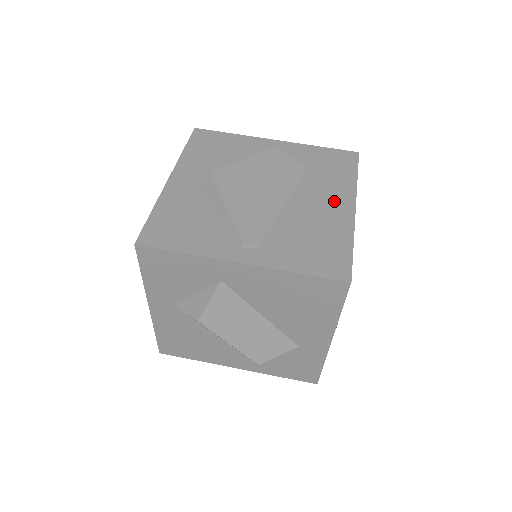
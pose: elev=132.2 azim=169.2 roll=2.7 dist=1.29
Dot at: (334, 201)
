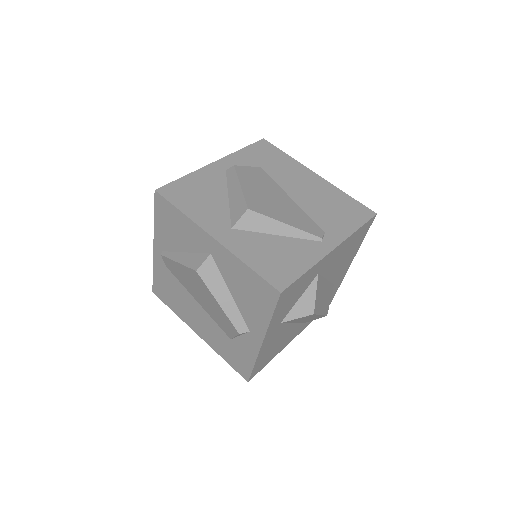
Dot at: (304, 178)
